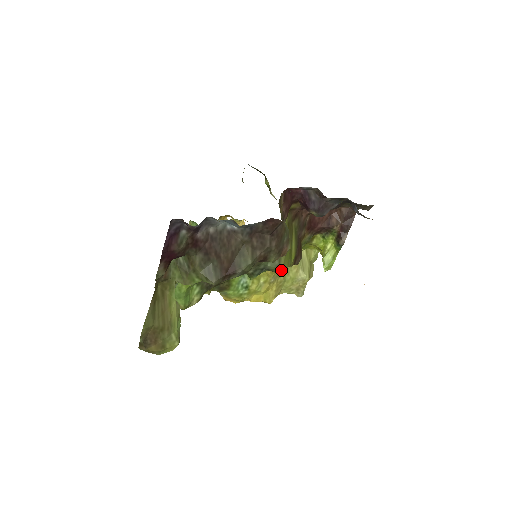
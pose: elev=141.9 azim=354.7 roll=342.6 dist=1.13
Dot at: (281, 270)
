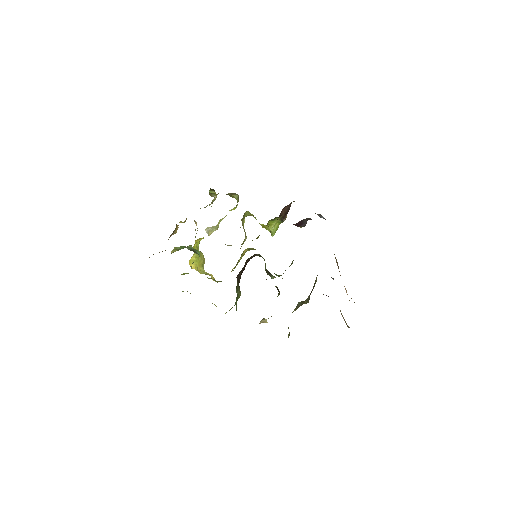
Dot at: occluded
